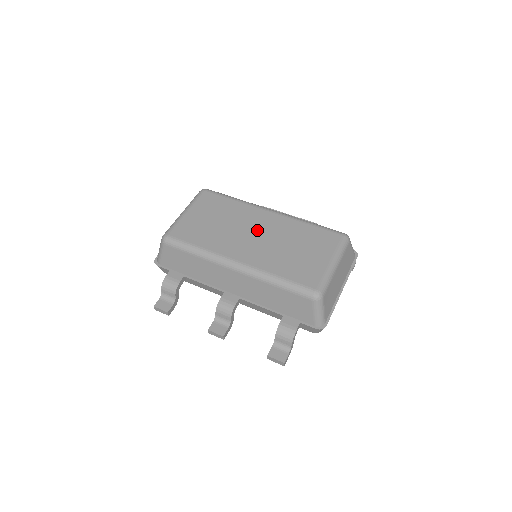
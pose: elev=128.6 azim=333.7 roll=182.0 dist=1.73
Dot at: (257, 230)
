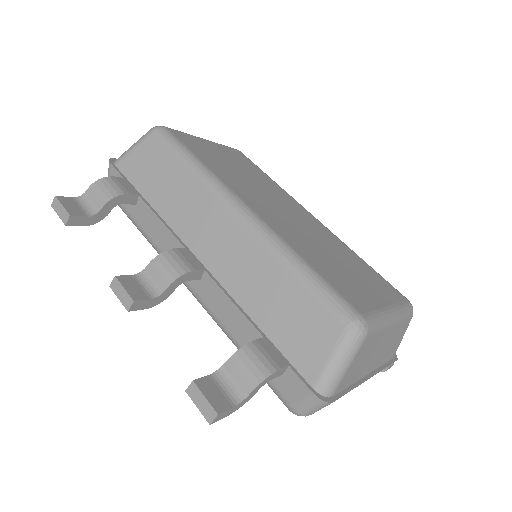
Dot at: (291, 212)
